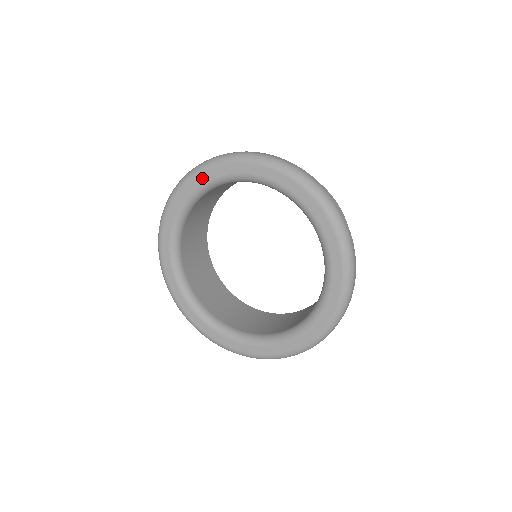
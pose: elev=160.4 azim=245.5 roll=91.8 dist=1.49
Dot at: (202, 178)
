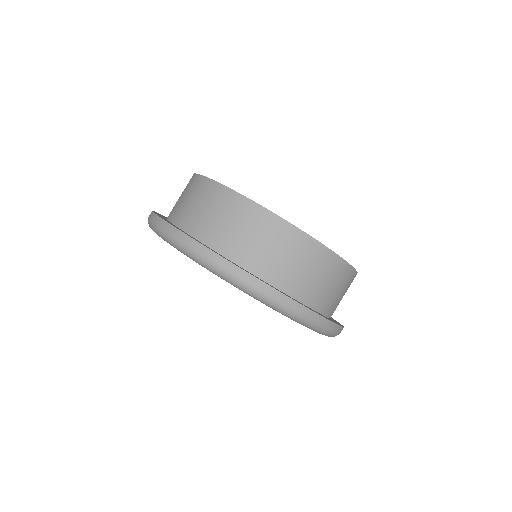
Dot at: occluded
